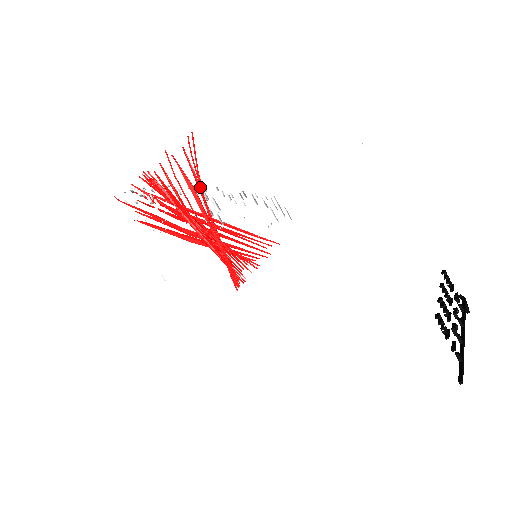
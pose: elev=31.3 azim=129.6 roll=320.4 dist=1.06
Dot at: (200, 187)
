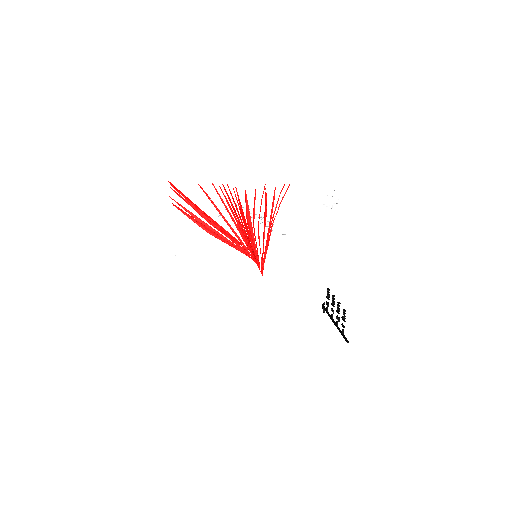
Dot at: (274, 212)
